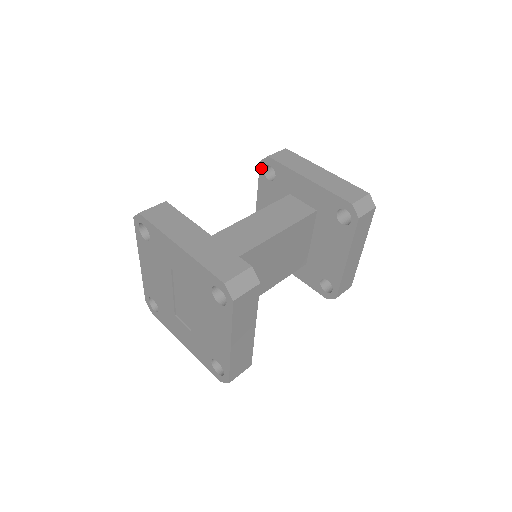
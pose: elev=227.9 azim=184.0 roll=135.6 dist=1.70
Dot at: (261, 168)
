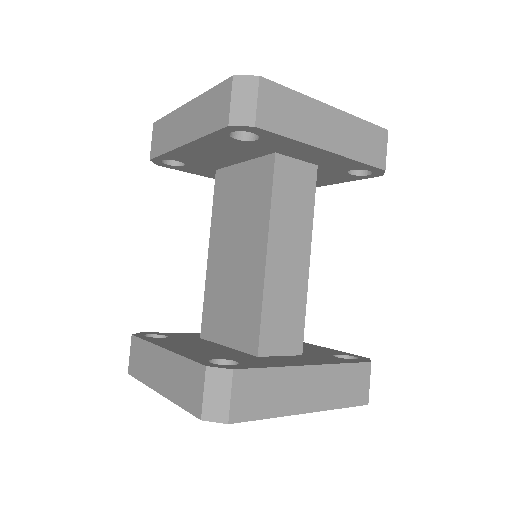
Dot at: (225, 130)
